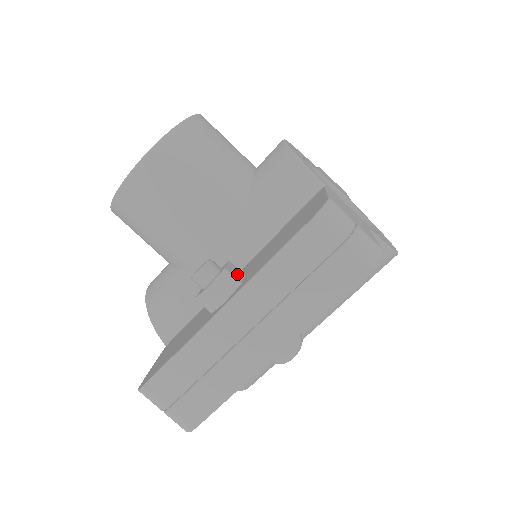
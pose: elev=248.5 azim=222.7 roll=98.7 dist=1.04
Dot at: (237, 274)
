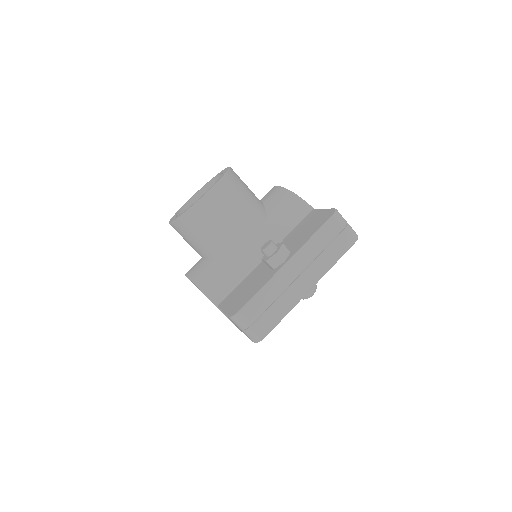
Dot at: occluded
